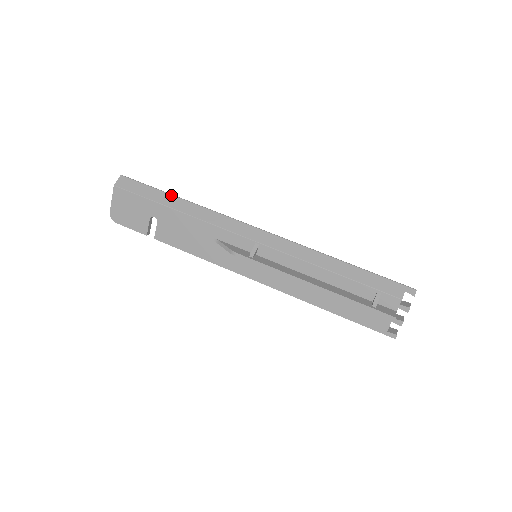
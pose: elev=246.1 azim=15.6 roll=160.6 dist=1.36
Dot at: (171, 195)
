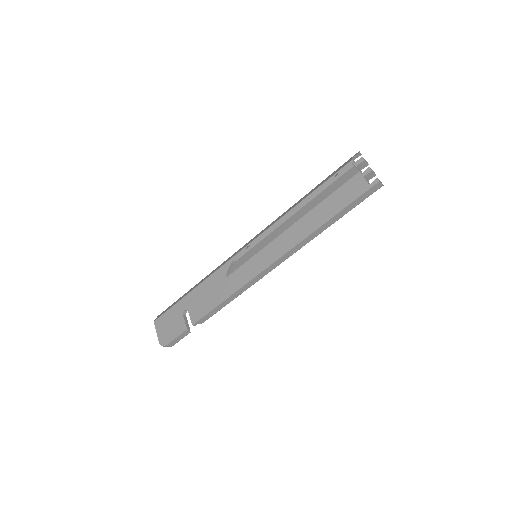
Dot at: (189, 290)
